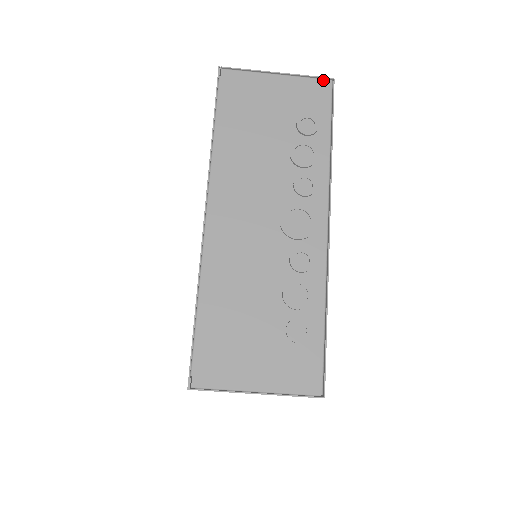
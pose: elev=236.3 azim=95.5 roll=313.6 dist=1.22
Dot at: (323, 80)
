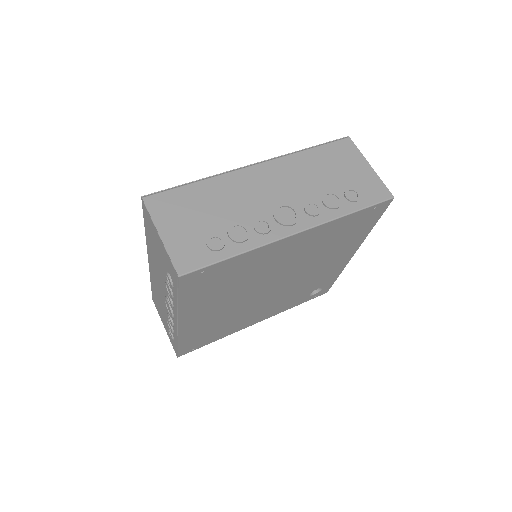
Dot at: occluded
